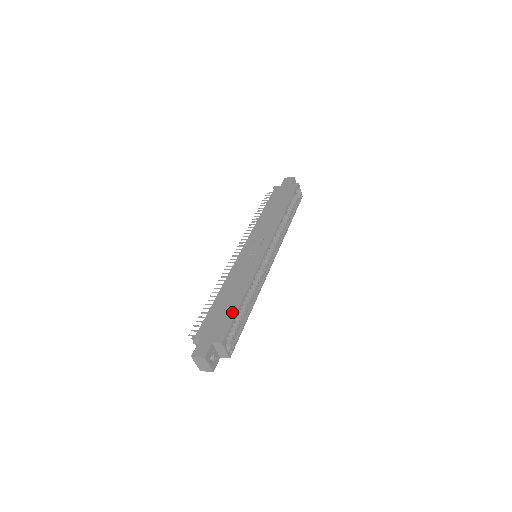
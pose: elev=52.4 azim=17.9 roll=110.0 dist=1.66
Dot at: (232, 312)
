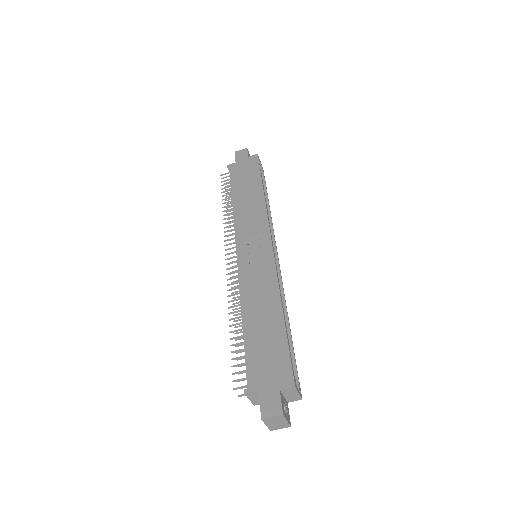
Dot at: (280, 339)
